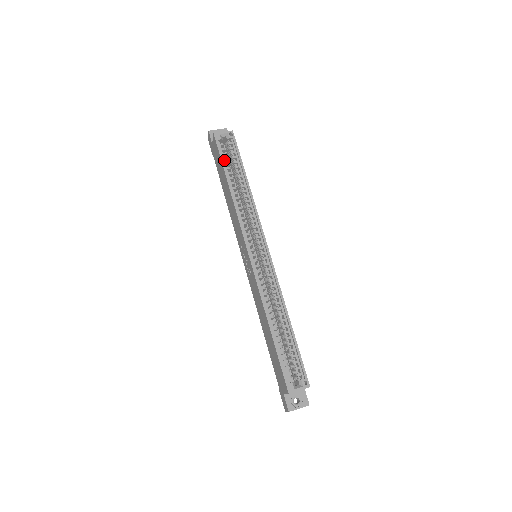
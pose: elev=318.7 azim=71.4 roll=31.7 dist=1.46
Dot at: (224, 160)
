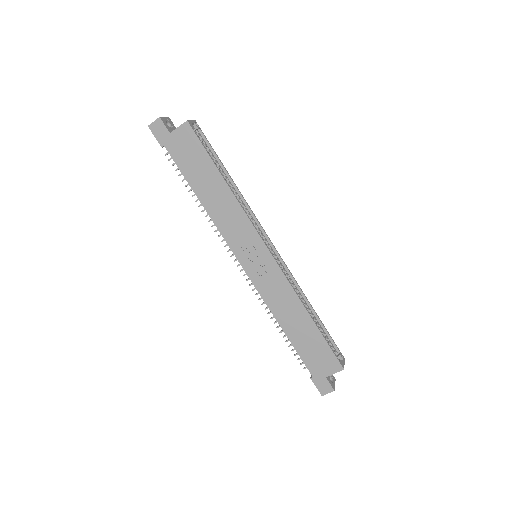
Dot at: (206, 153)
